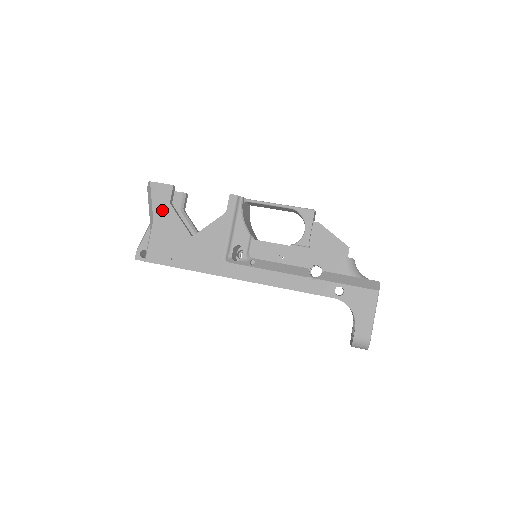
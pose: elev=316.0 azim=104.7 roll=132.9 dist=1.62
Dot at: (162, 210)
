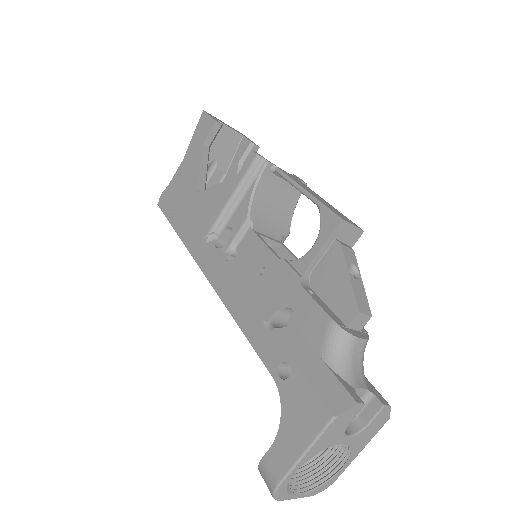
Dot at: (194, 149)
